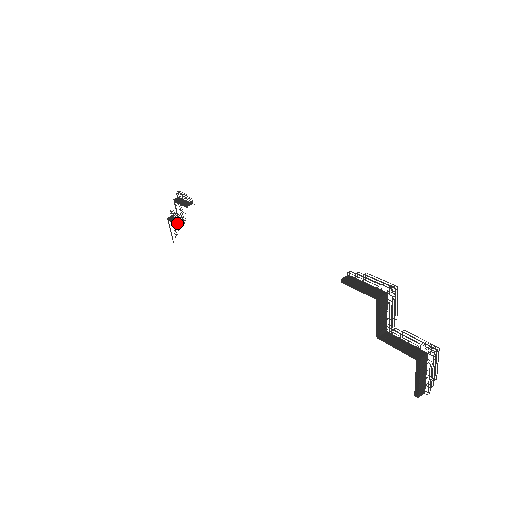
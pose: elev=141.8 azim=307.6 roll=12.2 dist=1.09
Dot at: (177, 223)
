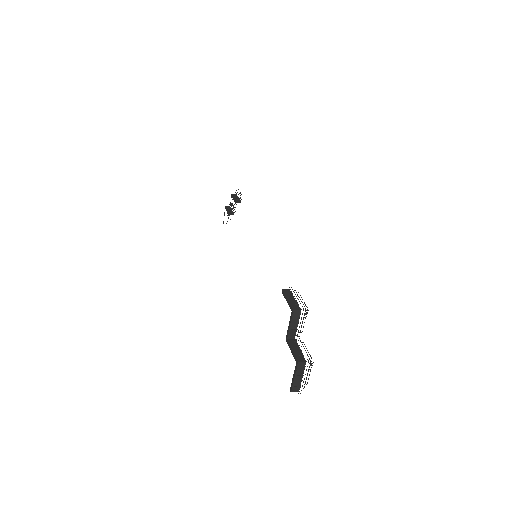
Dot at: (228, 213)
